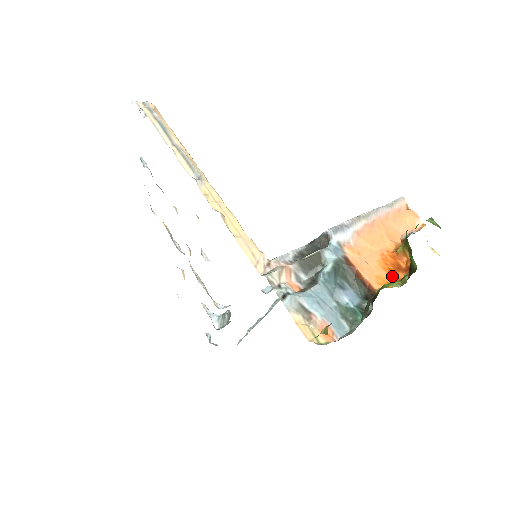
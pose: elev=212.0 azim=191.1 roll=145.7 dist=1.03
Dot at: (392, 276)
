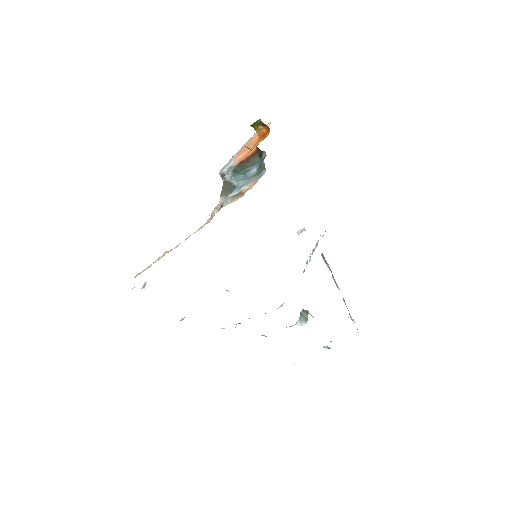
Dot at: occluded
